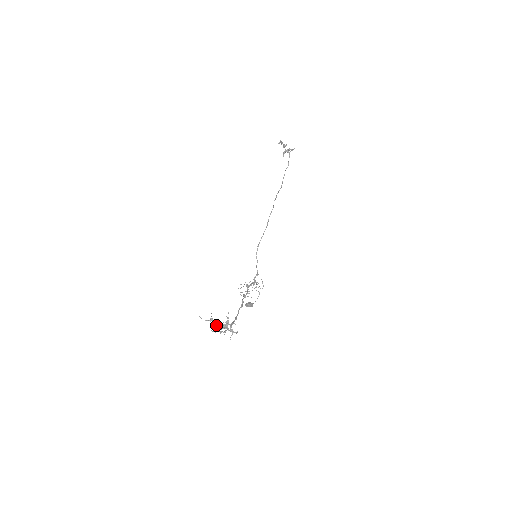
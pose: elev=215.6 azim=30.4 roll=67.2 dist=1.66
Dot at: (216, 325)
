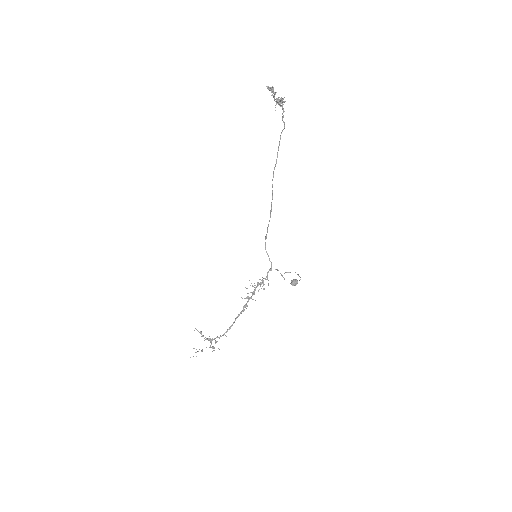
Dot at: occluded
